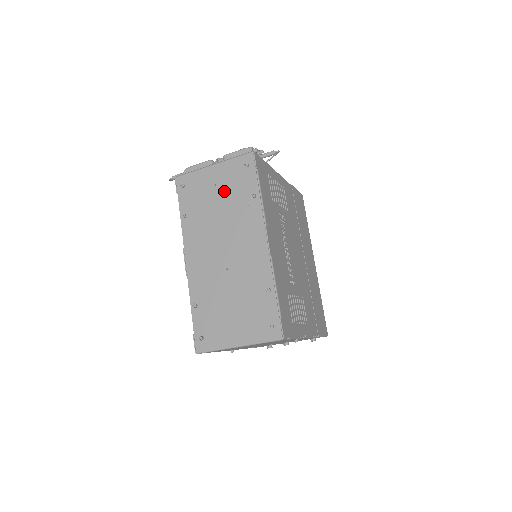
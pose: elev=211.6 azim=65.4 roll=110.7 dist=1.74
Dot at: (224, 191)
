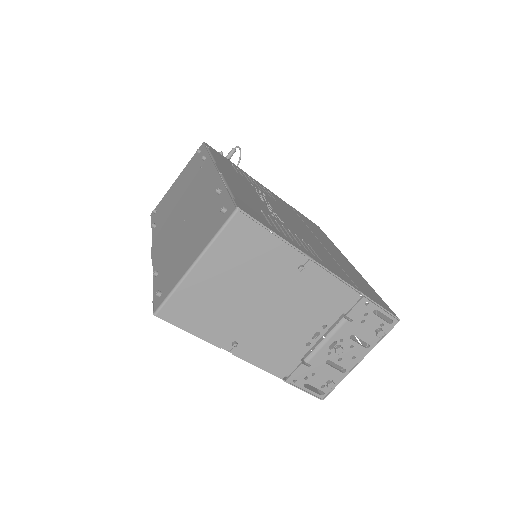
Dot at: (183, 181)
